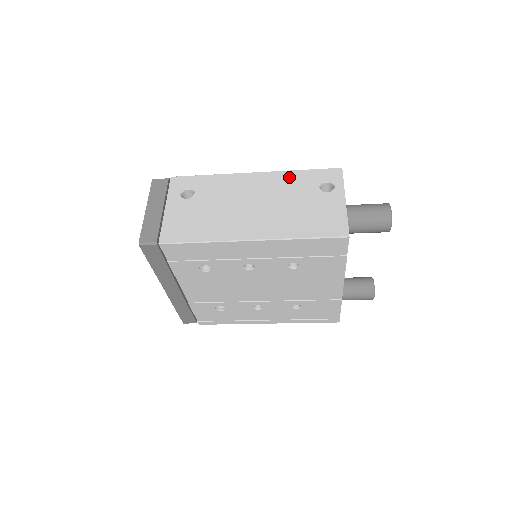
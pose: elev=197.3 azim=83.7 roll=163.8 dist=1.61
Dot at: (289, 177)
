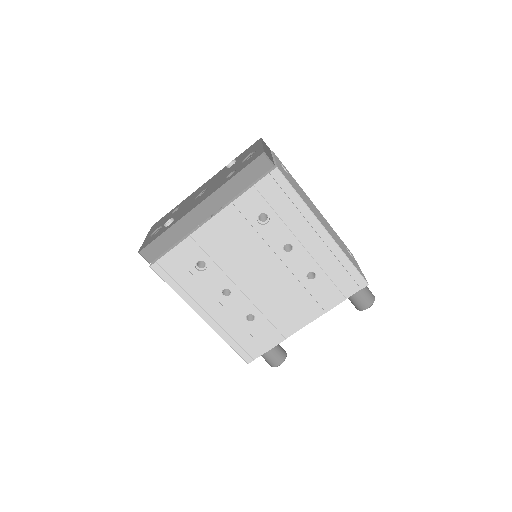
Dot at: occluded
